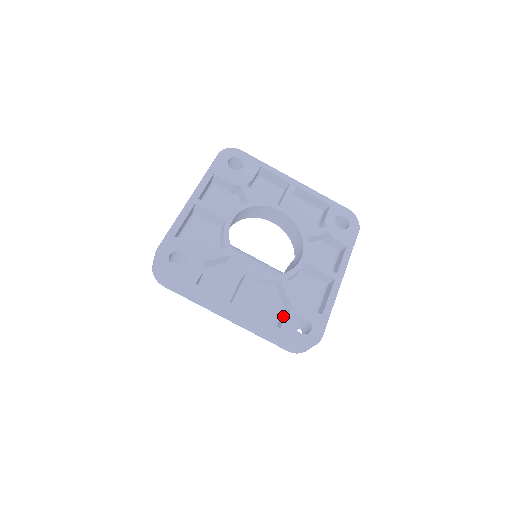
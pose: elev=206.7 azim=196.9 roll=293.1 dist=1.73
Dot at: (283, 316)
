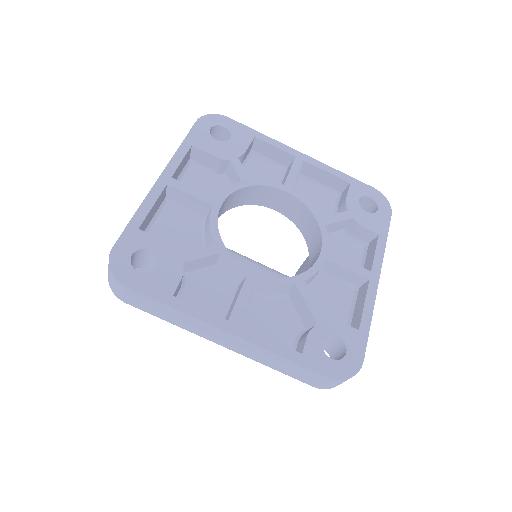
Dot at: (303, 335)
